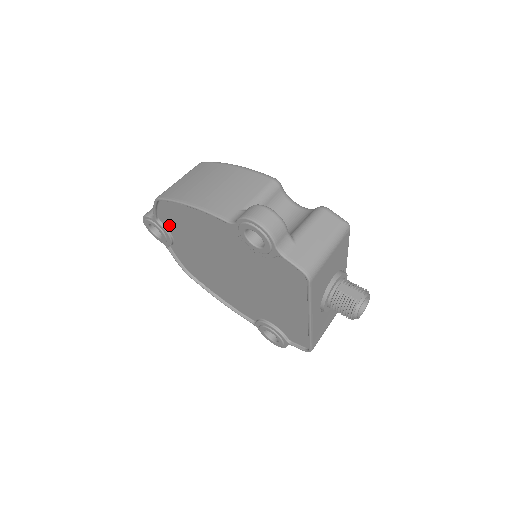
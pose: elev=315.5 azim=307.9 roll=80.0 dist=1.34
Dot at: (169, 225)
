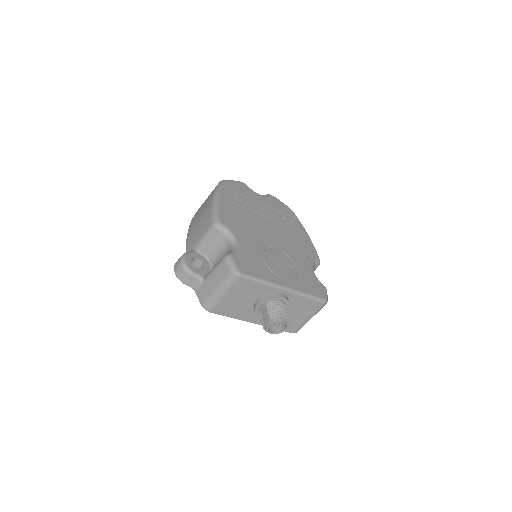
Dot at: occluded
